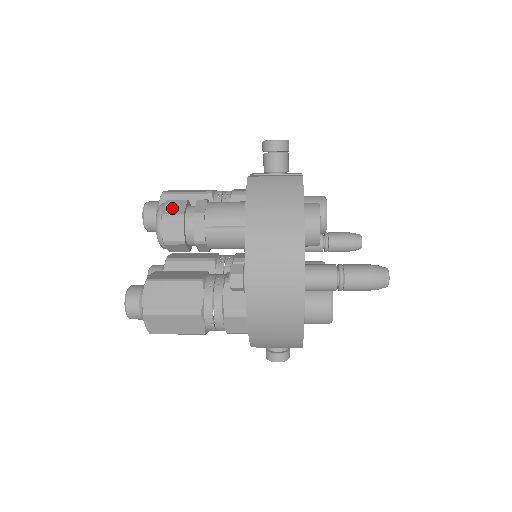
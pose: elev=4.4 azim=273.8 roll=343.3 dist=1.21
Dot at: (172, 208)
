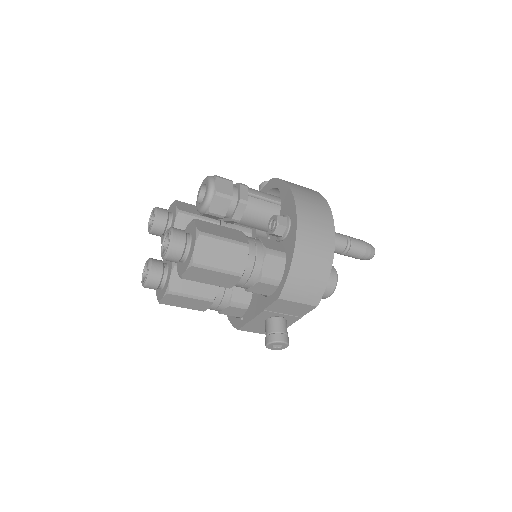
Dot at: occluded
